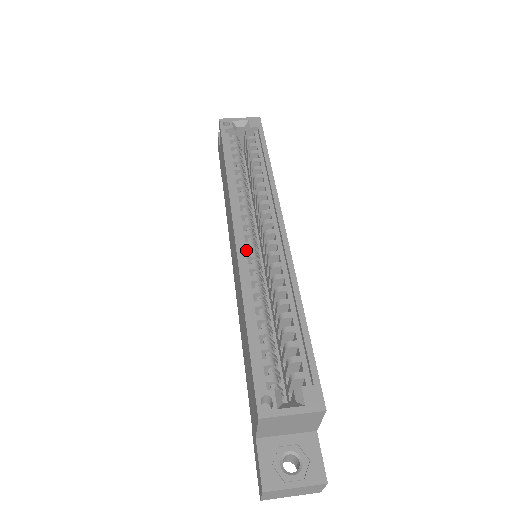
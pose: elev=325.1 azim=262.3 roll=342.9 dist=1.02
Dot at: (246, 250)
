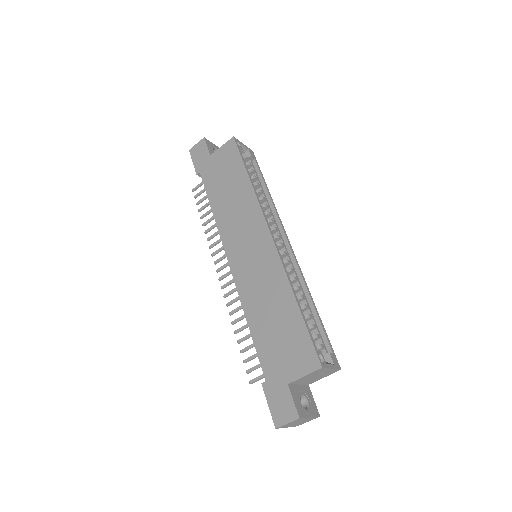
Dot at: occluded
